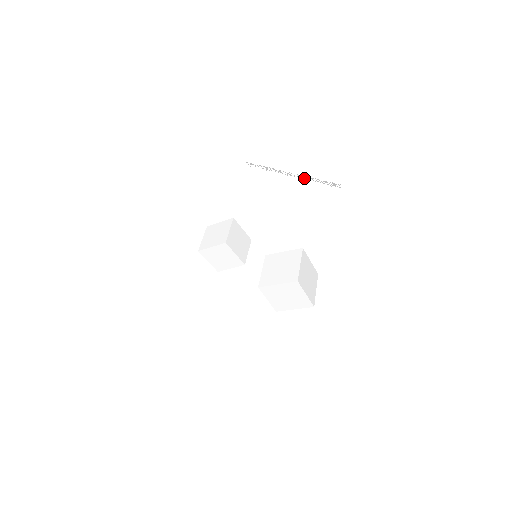
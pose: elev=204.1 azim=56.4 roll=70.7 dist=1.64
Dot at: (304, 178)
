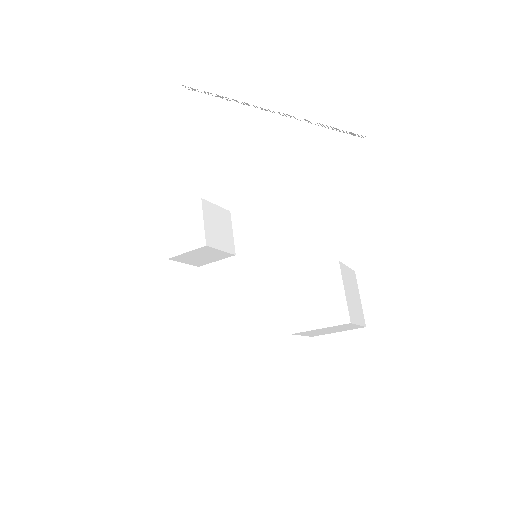
Dot at: occluded
